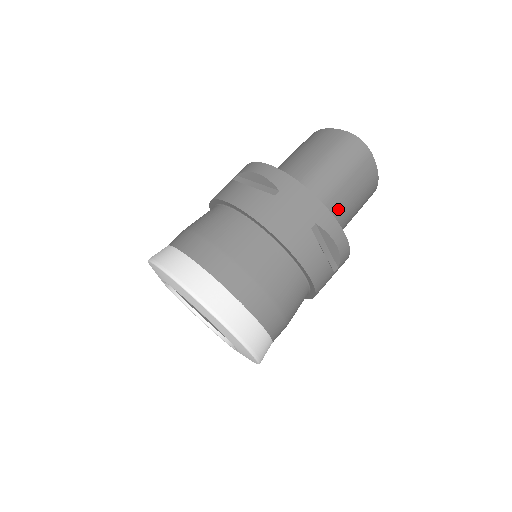
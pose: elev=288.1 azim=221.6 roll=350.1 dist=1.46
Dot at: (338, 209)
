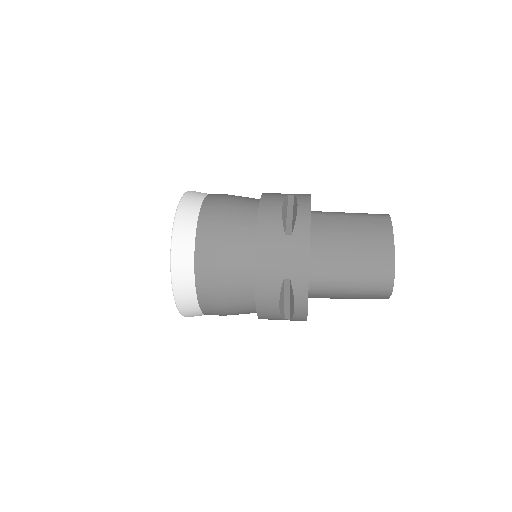
Dot at: (331, 225)
